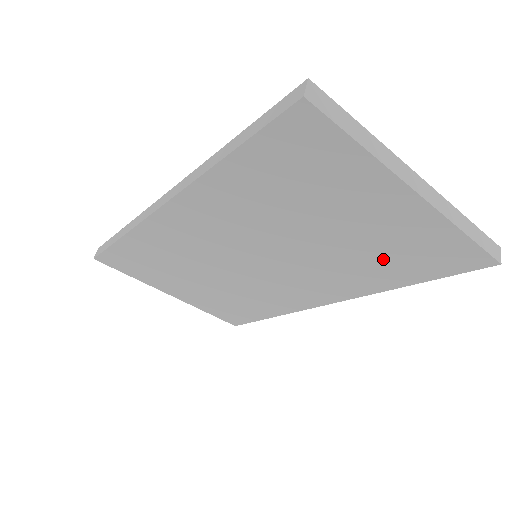
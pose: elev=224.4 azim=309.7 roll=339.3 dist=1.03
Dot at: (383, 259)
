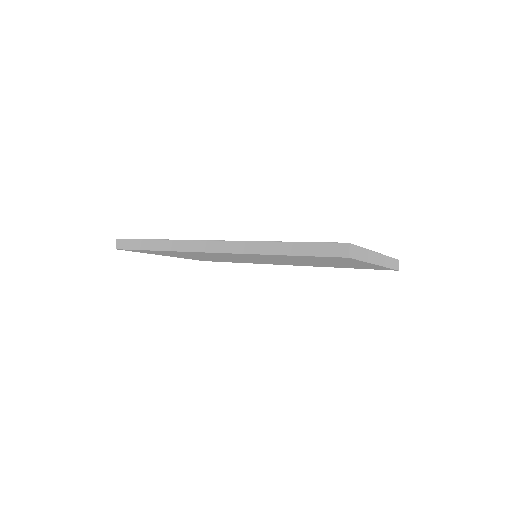
Dot at: occluded
